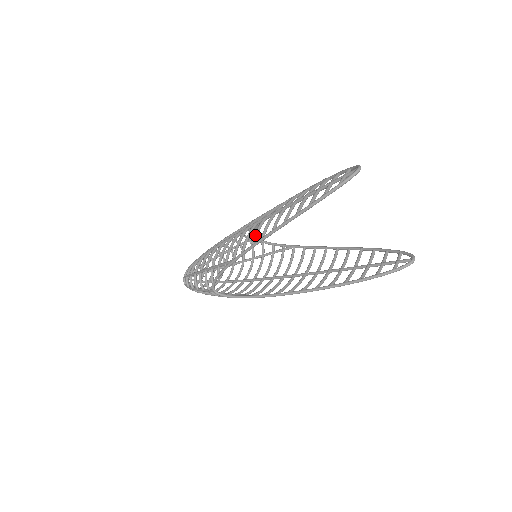
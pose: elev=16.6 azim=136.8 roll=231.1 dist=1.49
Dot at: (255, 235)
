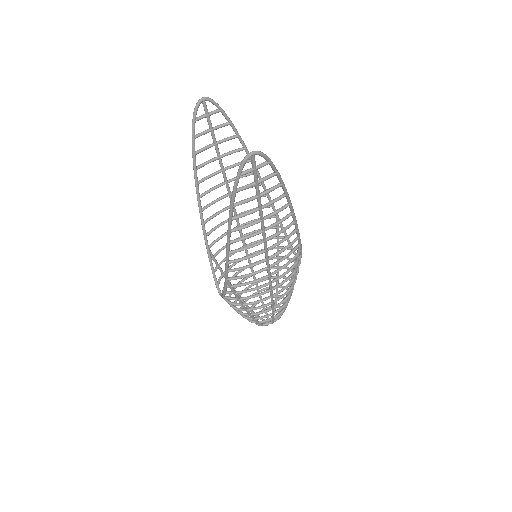
Dot at: (211, 216)
